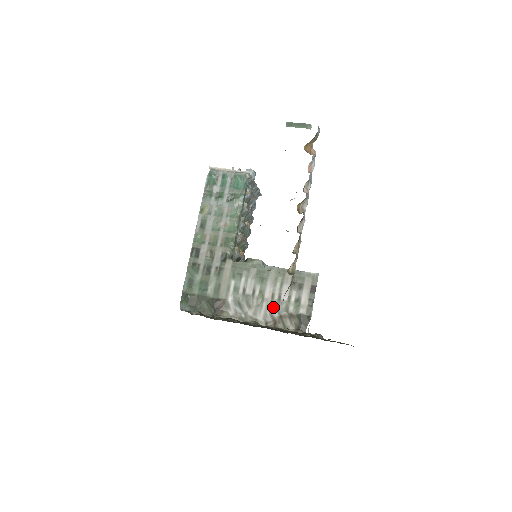
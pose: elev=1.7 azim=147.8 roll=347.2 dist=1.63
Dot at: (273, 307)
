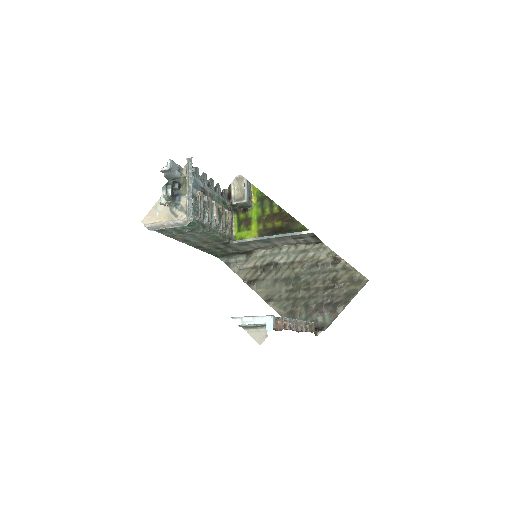
Dot at: occluded
